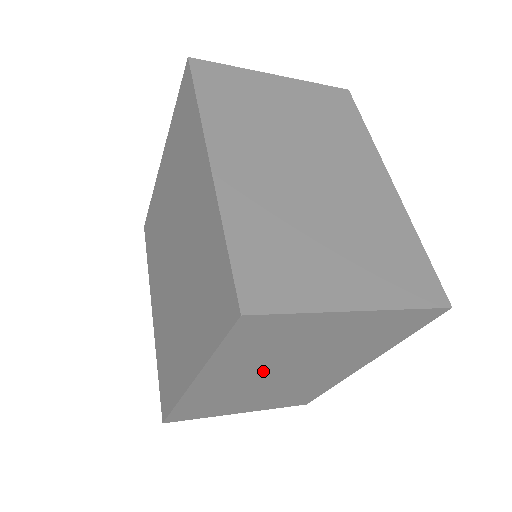
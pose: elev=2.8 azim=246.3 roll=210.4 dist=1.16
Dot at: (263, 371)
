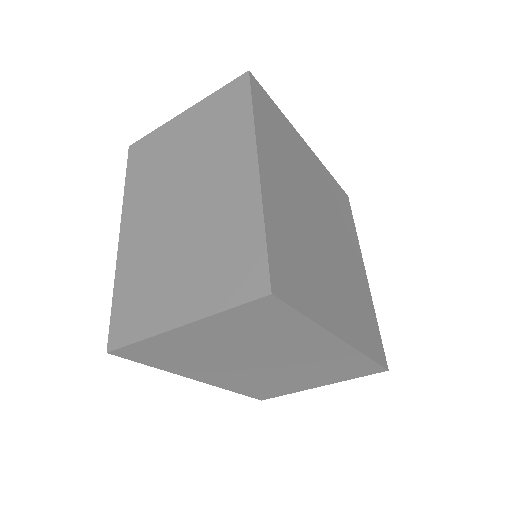
Dot at: (162, 201)
